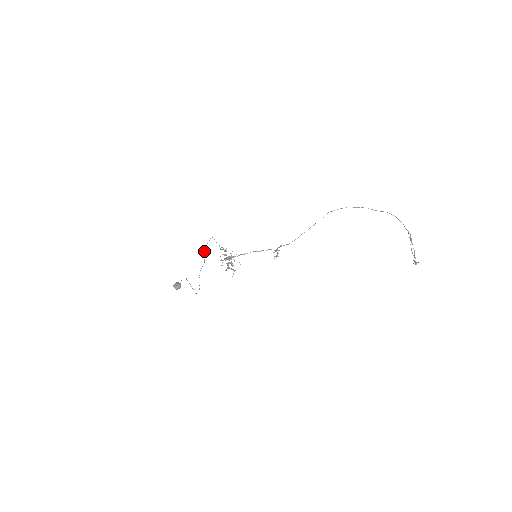
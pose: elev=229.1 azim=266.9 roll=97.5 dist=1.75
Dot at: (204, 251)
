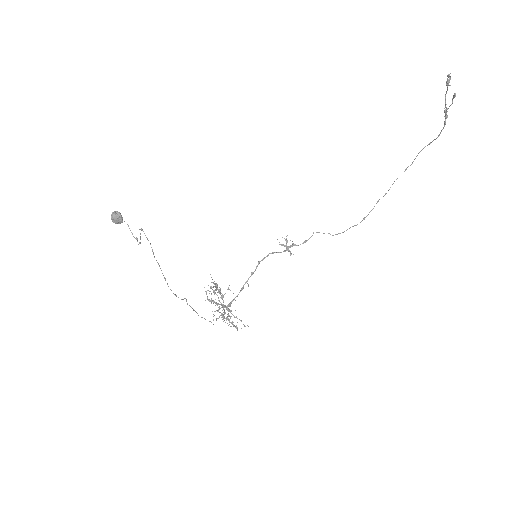
Dot at: occluded
